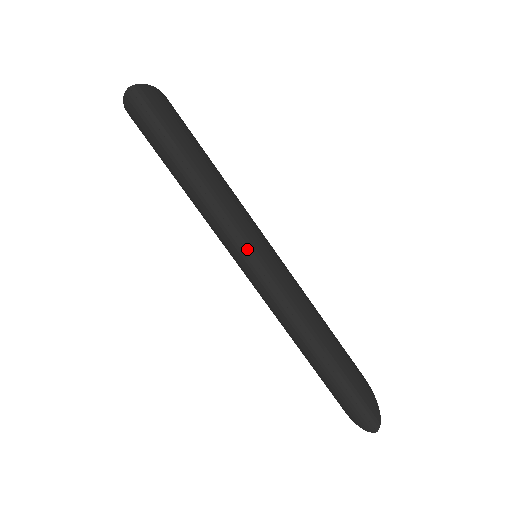
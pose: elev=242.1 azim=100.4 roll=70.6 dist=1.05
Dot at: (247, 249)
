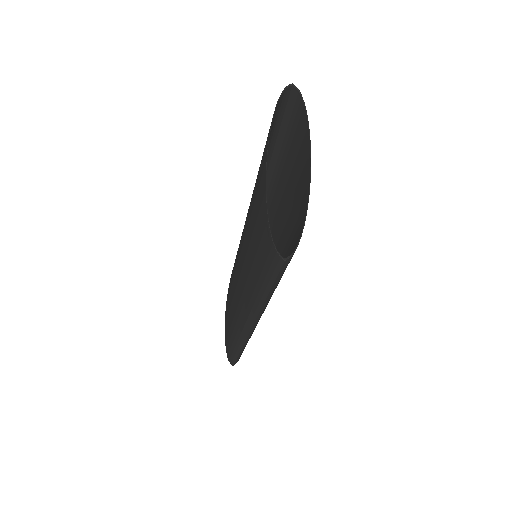
Dot at: (255, 324)
